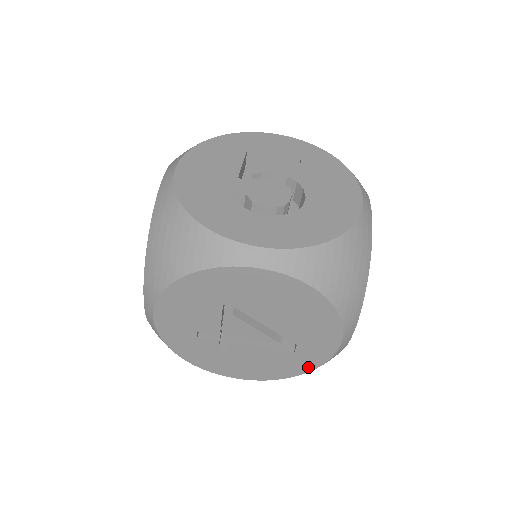
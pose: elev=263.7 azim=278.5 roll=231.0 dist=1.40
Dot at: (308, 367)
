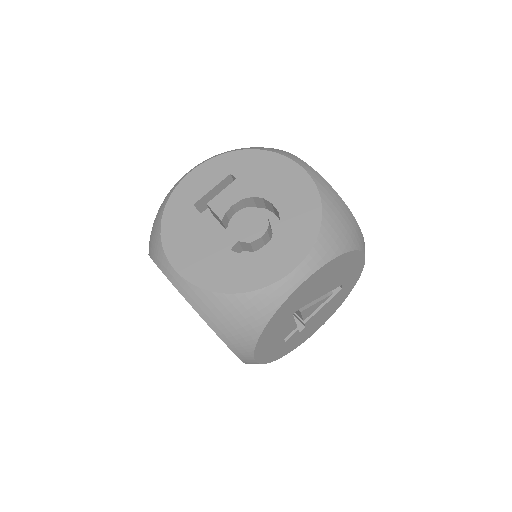
Dot at: (353, 286)
